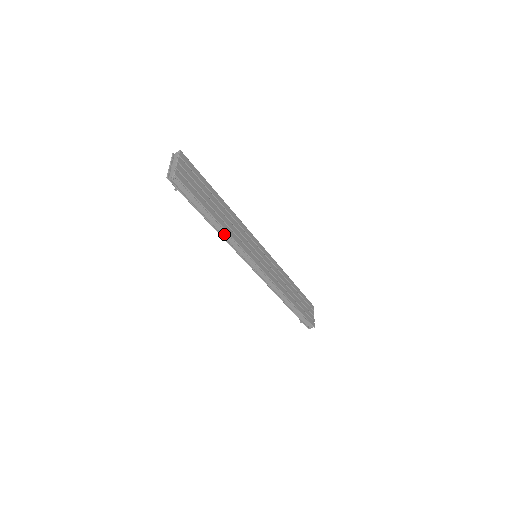
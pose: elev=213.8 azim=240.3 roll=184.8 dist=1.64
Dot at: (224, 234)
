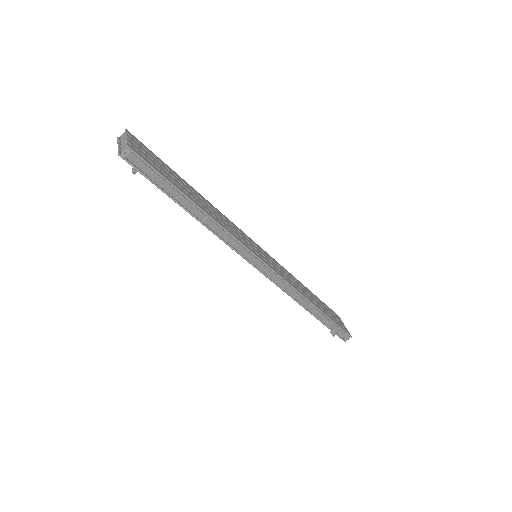
Dot at: (211, 225)
